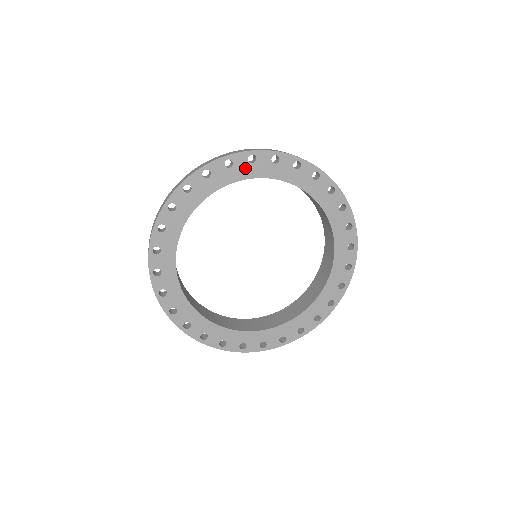
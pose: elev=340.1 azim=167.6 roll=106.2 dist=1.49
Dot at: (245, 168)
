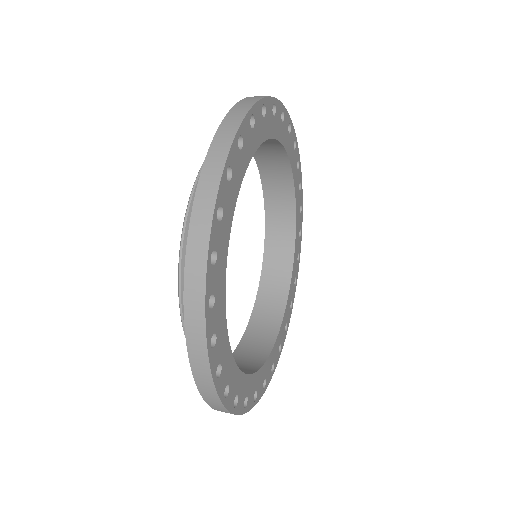
Dot at: (291, 147)
